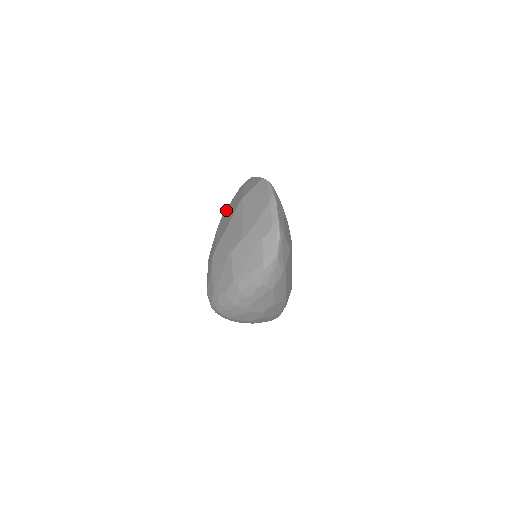
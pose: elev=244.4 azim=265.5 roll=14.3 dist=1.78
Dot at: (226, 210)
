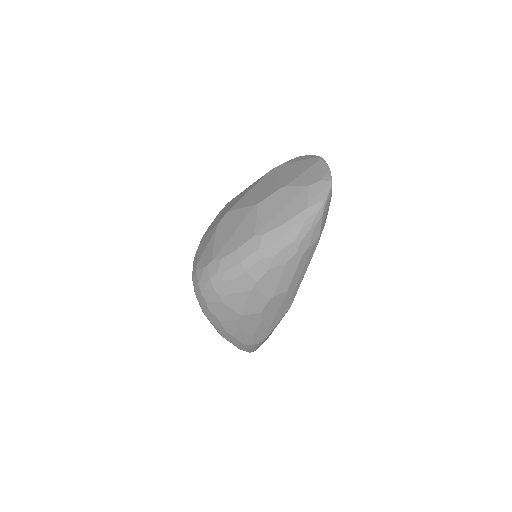
Dot at: occluded
